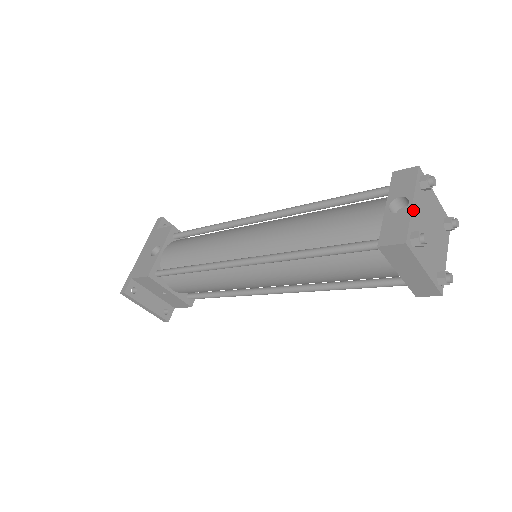
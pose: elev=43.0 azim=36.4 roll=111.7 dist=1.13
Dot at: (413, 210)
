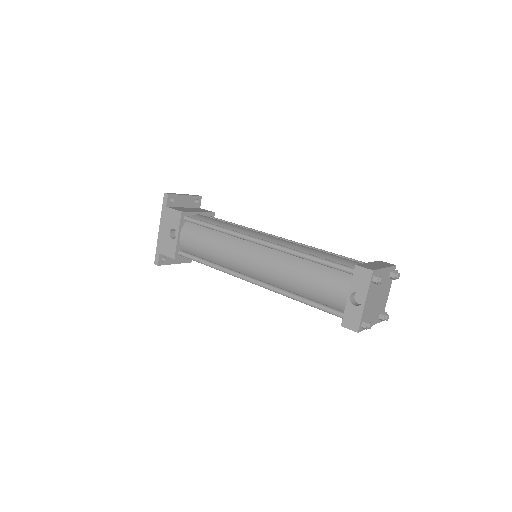
Dot at: (365, 306)
